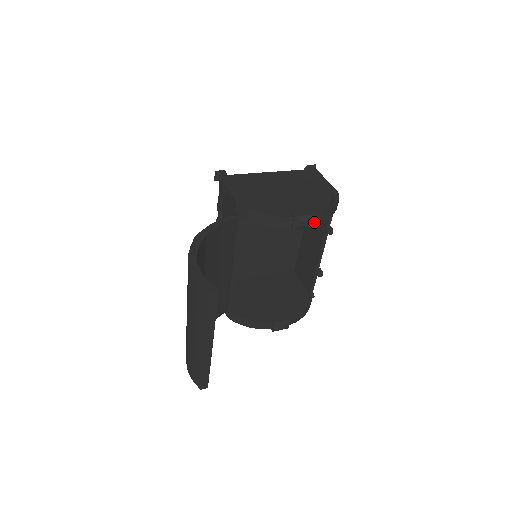
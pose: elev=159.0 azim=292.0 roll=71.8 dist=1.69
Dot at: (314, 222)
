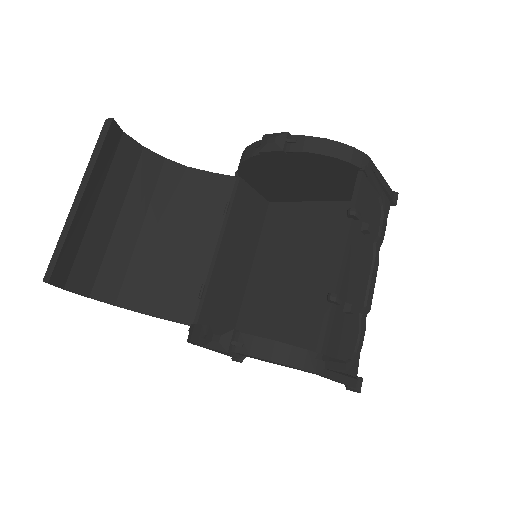
Dot at: (290, 147)
